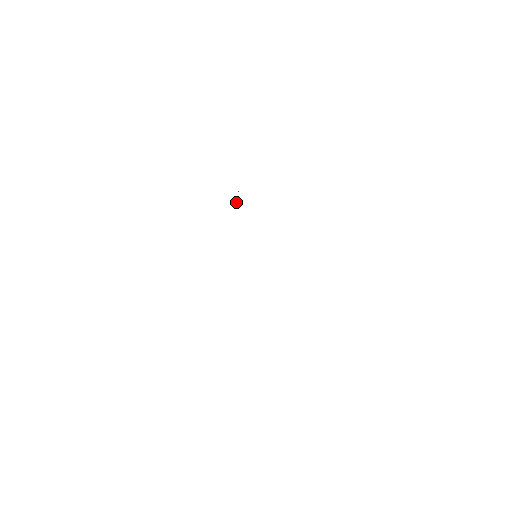
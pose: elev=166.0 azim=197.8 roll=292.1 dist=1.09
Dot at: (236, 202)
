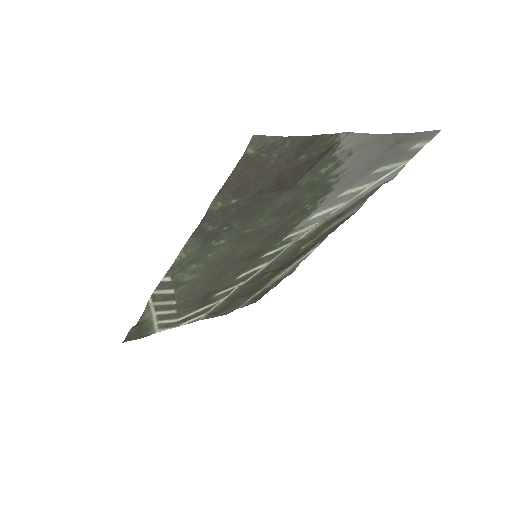
Dot at: (237, 299)
